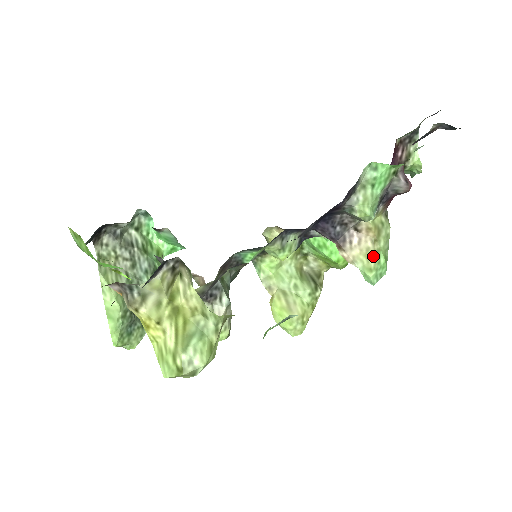
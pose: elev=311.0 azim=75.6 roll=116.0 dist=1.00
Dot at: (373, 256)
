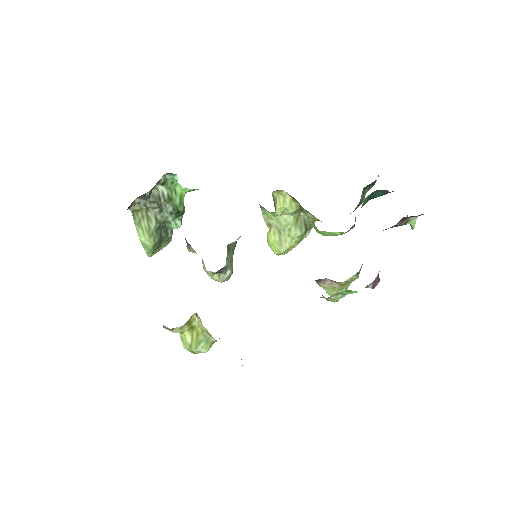
Dot at: (337, 291)
